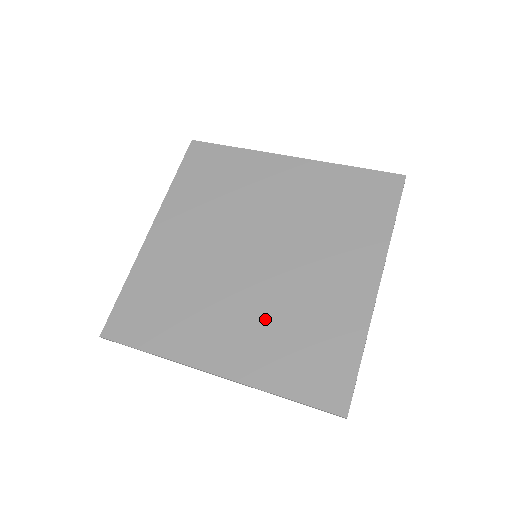
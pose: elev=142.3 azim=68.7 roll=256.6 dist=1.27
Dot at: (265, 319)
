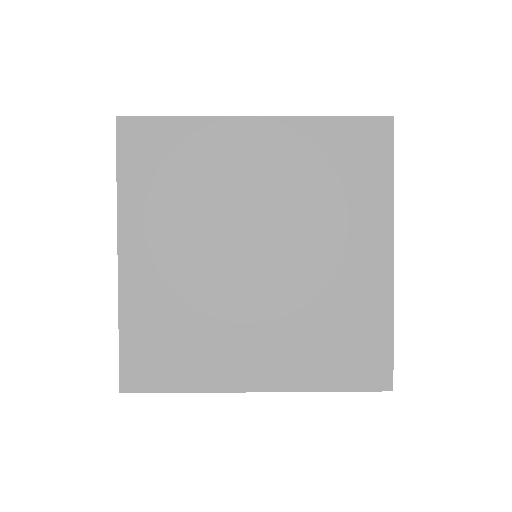
Dot at: (290, 324)
